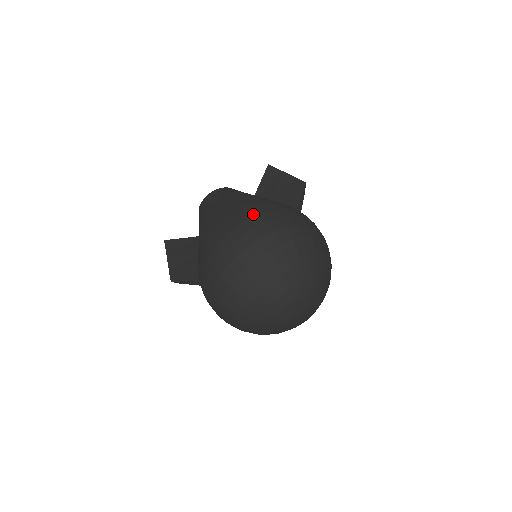
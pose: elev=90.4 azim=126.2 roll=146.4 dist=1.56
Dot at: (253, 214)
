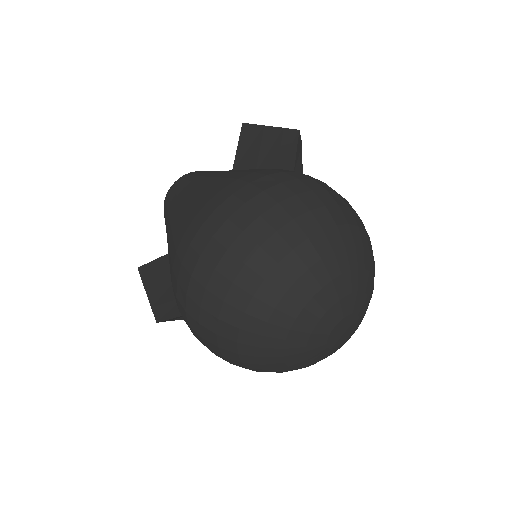
Dot at: (223, 198)
